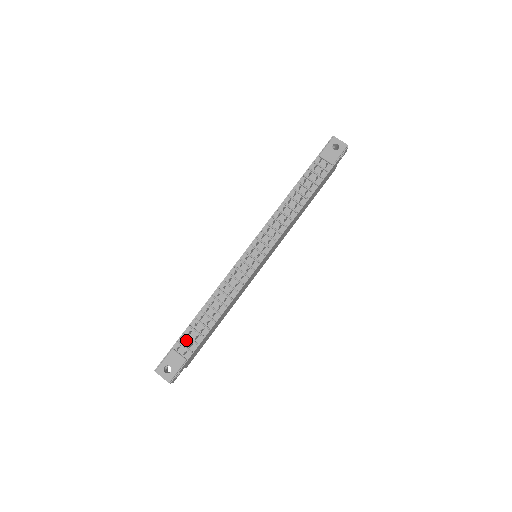
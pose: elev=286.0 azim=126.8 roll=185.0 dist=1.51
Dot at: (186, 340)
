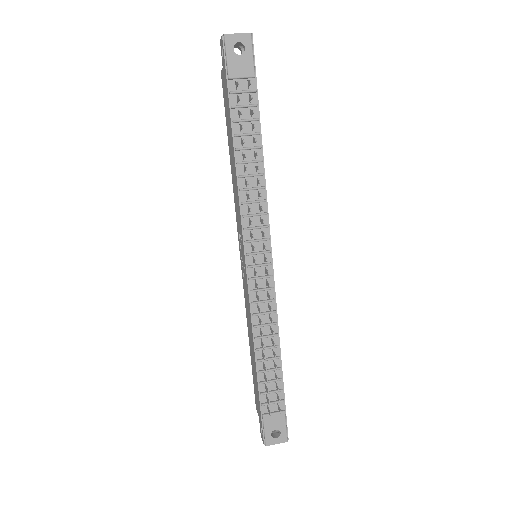
Dot at: (268, 397)
